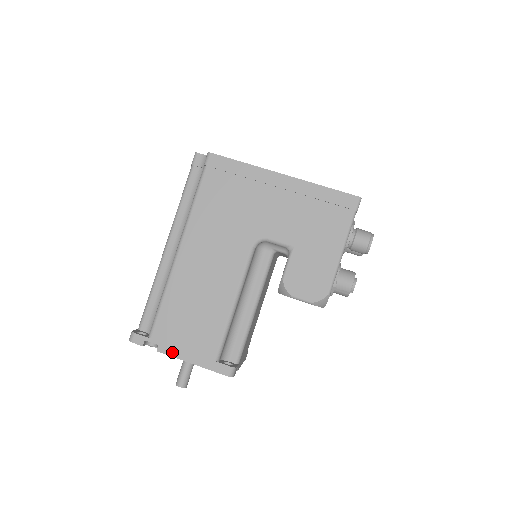
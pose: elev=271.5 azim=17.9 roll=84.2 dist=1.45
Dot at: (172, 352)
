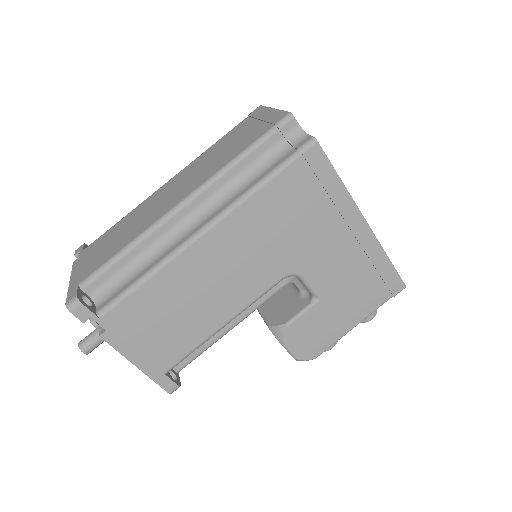
Dot at: (119, 345)
